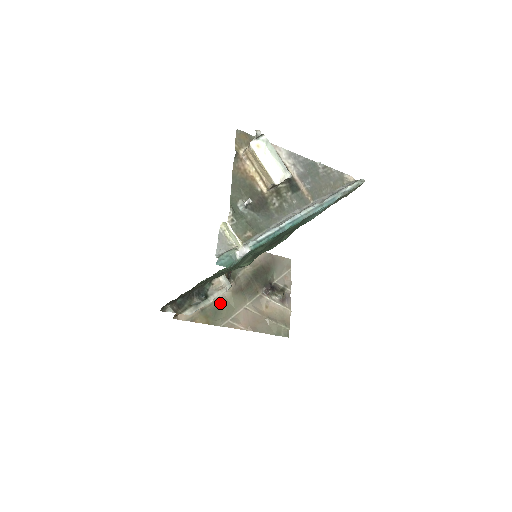
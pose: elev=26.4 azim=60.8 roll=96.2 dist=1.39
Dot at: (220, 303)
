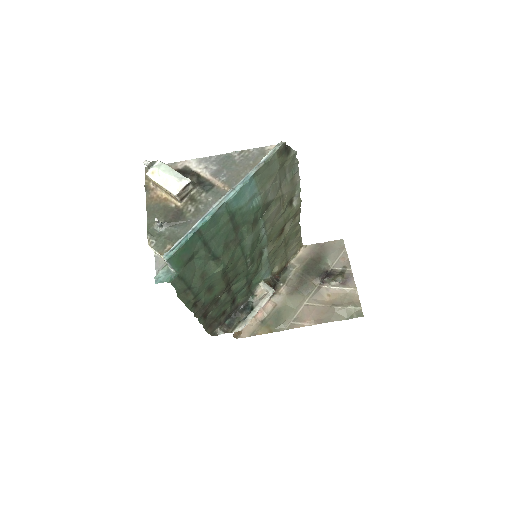
Dot at: (278, 309)
